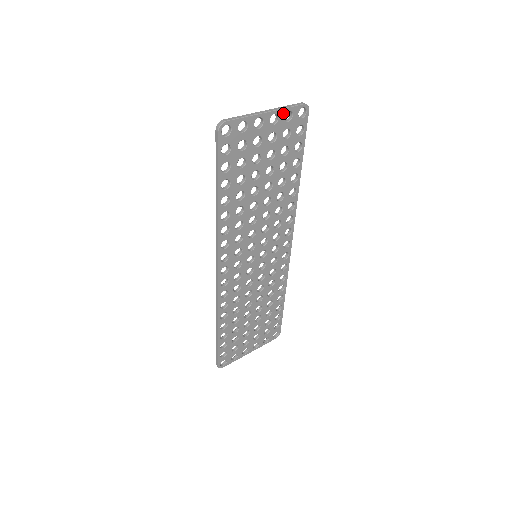
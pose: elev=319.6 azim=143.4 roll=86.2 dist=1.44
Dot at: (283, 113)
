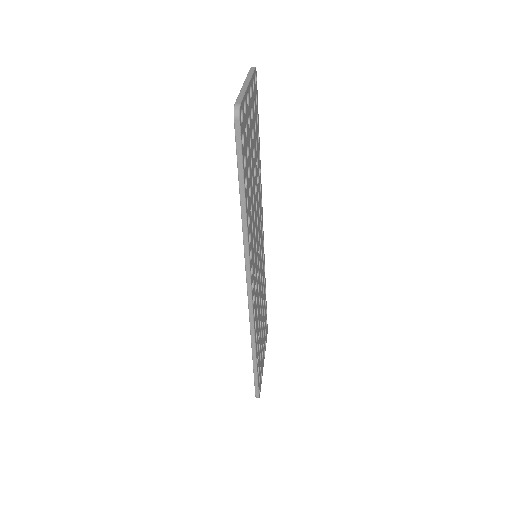
Dot at: (252, 82)
